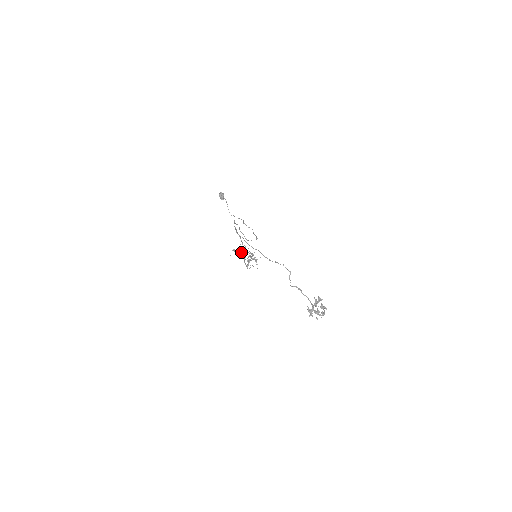
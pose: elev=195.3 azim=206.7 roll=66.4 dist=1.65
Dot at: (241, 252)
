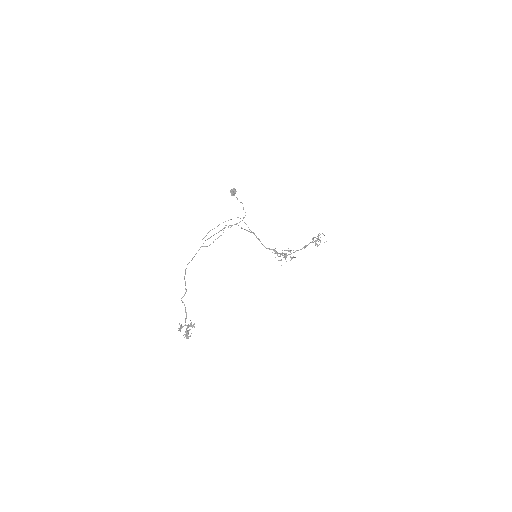
Dot at: occluded
